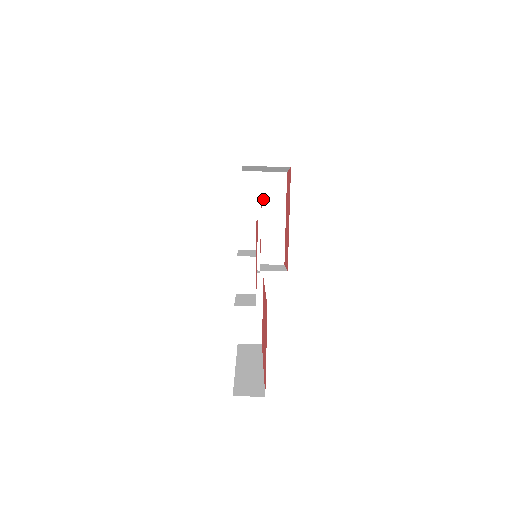
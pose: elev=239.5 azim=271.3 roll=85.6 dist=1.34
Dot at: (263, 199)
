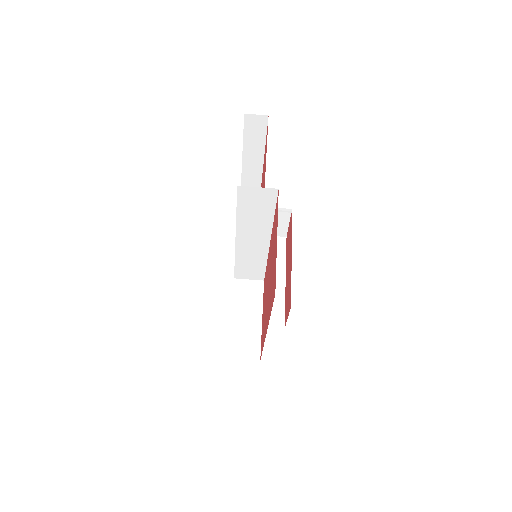
Dot at: occluded
